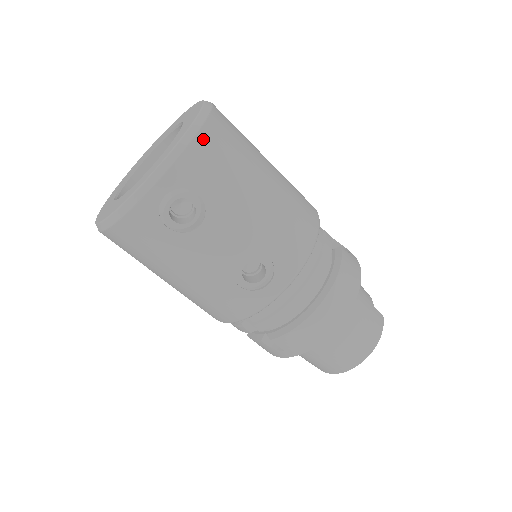
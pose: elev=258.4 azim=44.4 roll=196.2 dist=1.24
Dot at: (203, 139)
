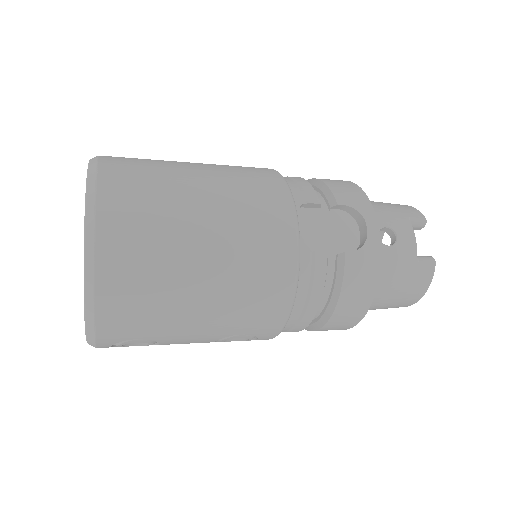
Dot at: (104, 308)
